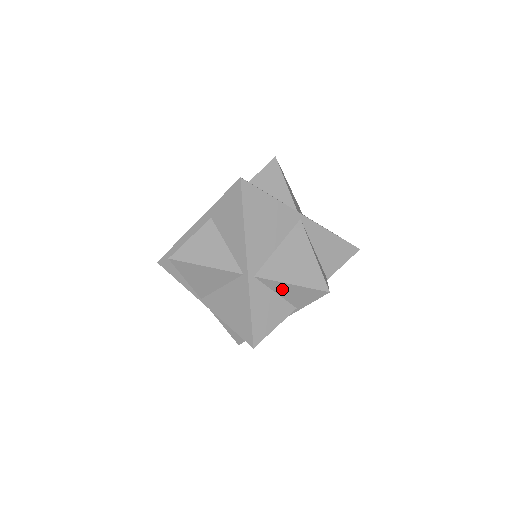
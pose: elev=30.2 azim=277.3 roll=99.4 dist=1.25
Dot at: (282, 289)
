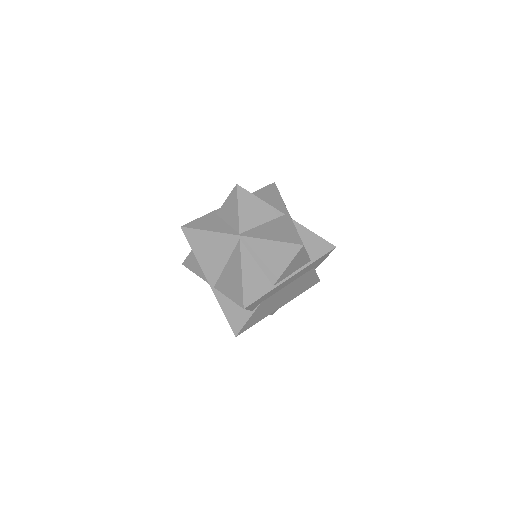
Dot at: (306, 237)
